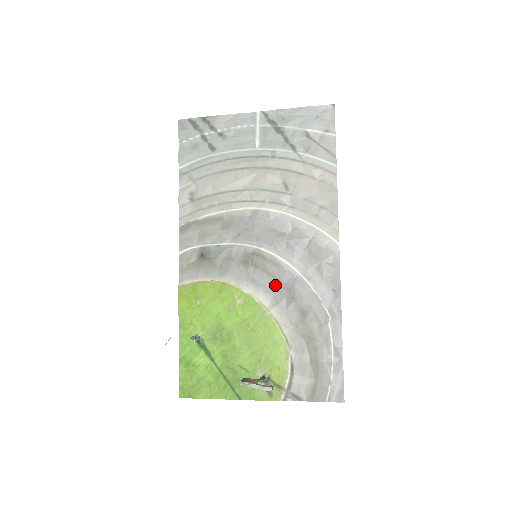
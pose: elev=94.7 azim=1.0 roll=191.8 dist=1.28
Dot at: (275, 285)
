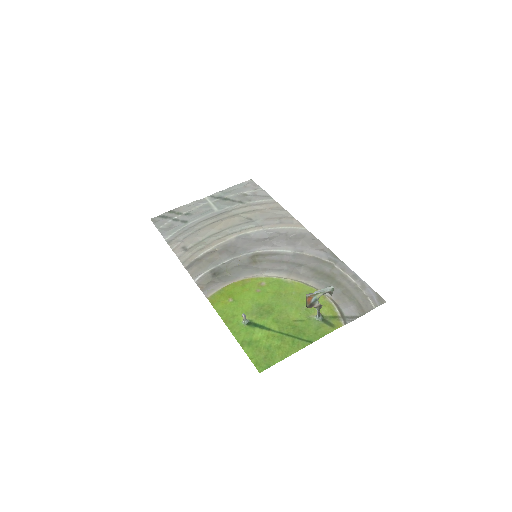
Dot at: (282, 264)
